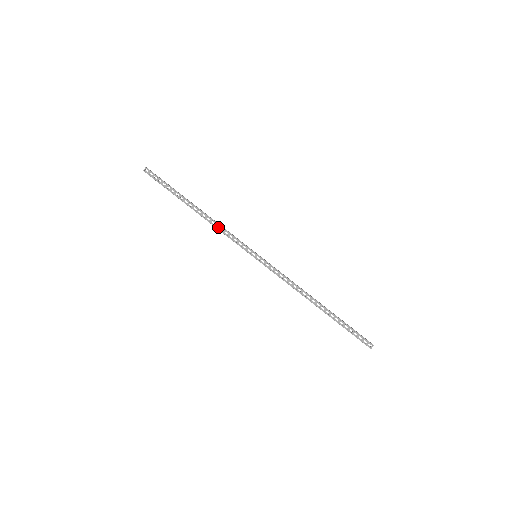
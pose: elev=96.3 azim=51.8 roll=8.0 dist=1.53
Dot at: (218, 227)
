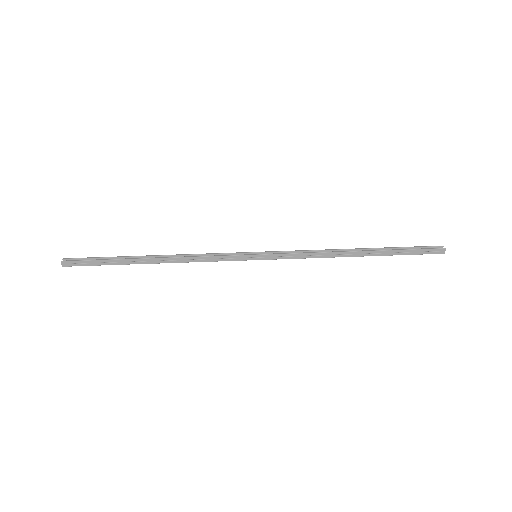
Dot at: (192, 258)
